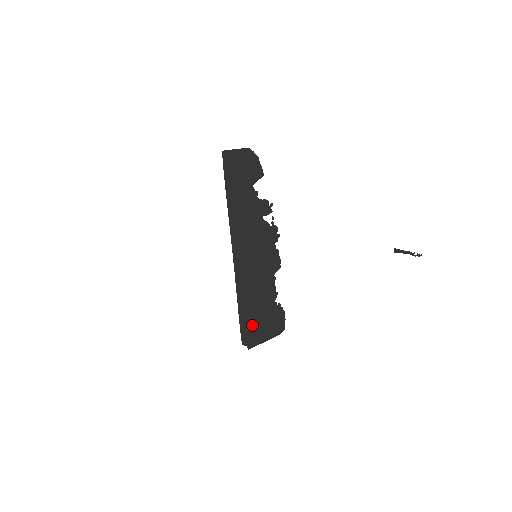
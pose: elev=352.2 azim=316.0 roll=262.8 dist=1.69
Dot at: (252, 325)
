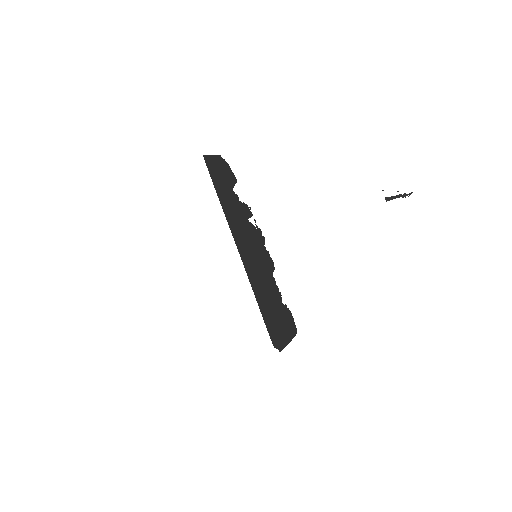
Dot at: (274, 327)
